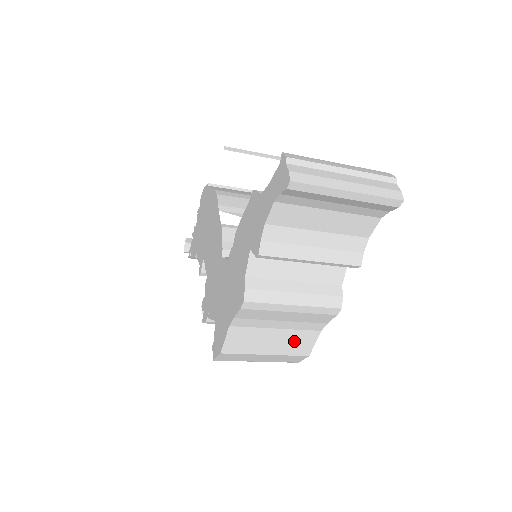
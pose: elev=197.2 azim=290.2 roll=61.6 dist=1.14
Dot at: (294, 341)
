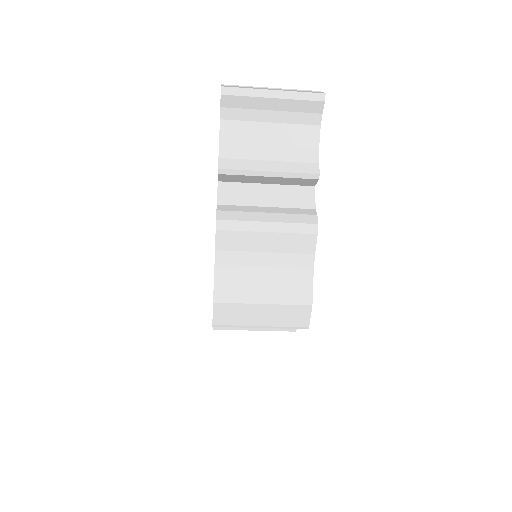
Dot at: (288, 284)
